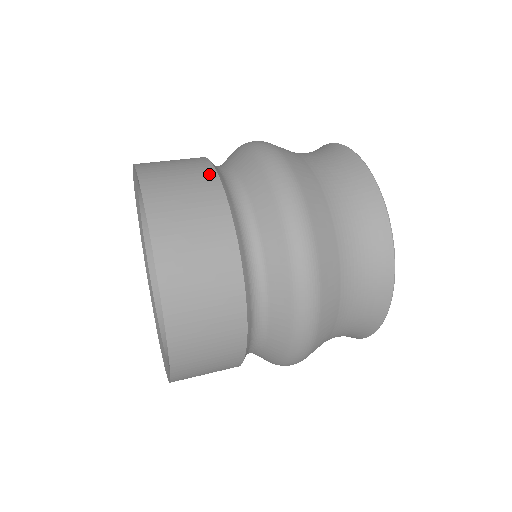
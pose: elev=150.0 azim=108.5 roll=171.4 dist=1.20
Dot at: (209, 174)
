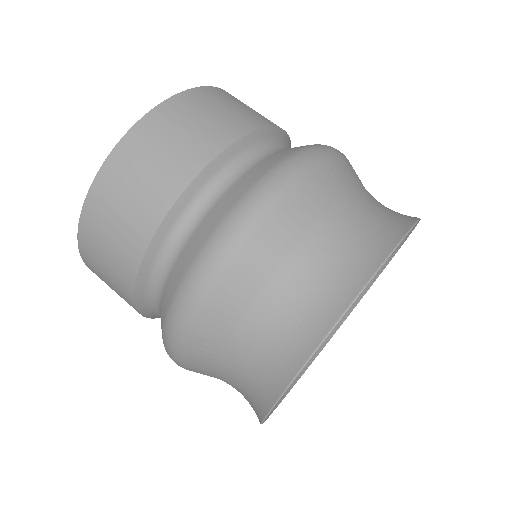
Dot at: (217, 144)
